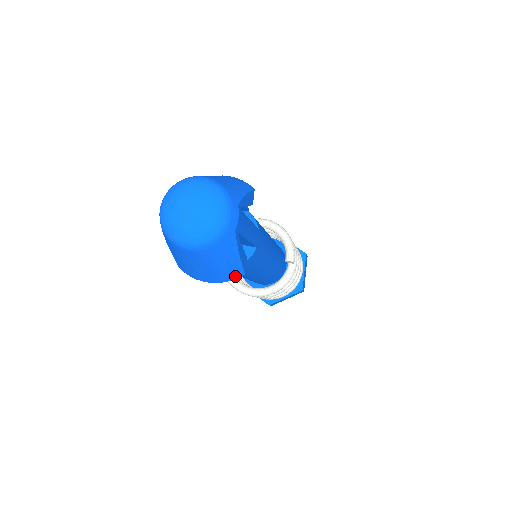
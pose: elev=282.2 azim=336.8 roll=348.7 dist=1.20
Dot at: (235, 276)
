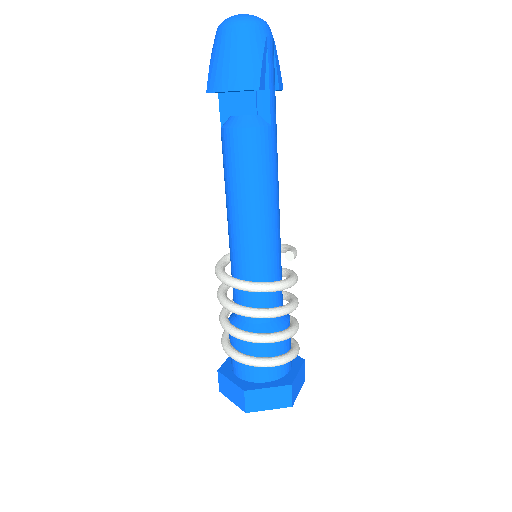
Dot at: (251, 85)
